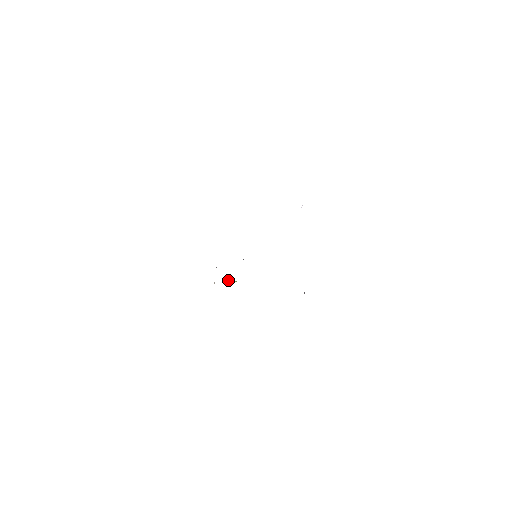
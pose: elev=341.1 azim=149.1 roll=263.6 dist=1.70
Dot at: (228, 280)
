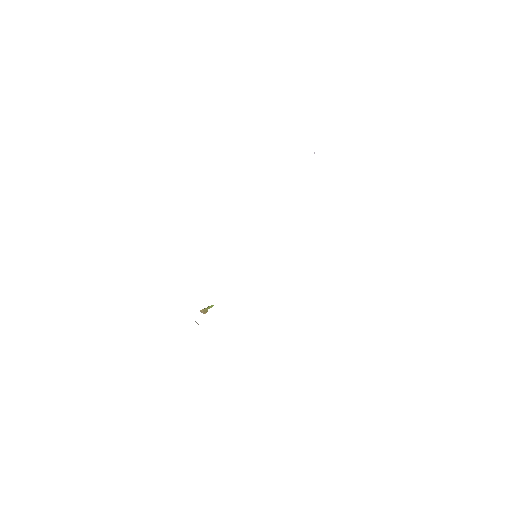
Dot at: (203, 310)
